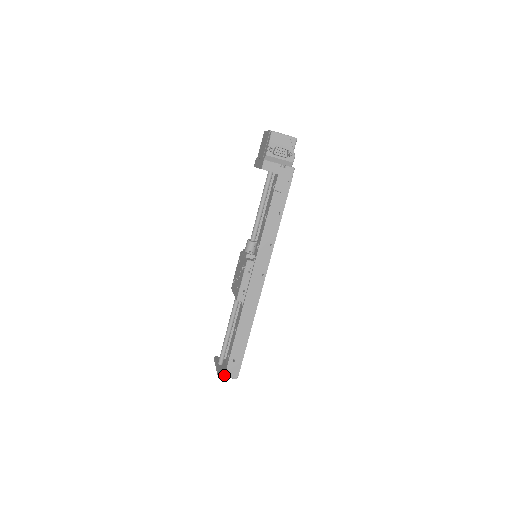
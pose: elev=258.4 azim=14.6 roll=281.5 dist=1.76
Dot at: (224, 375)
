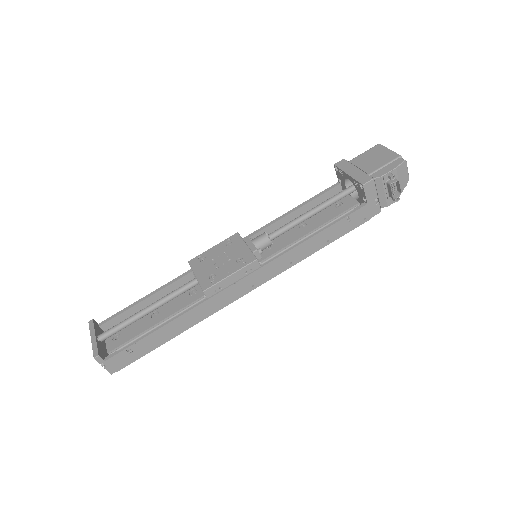
Dot at: (102, 361)
